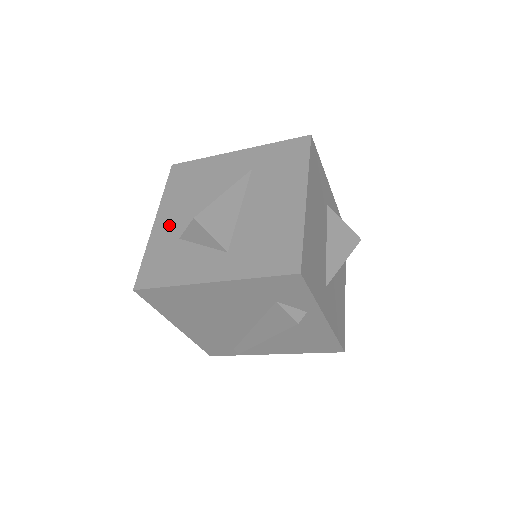
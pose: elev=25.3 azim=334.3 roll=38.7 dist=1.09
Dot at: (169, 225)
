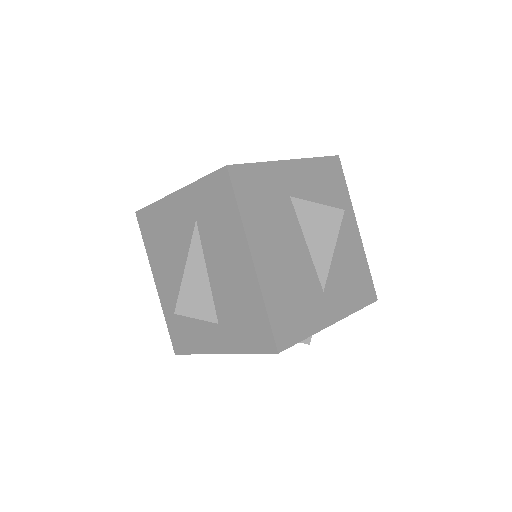
Dot at: (166, 289)
